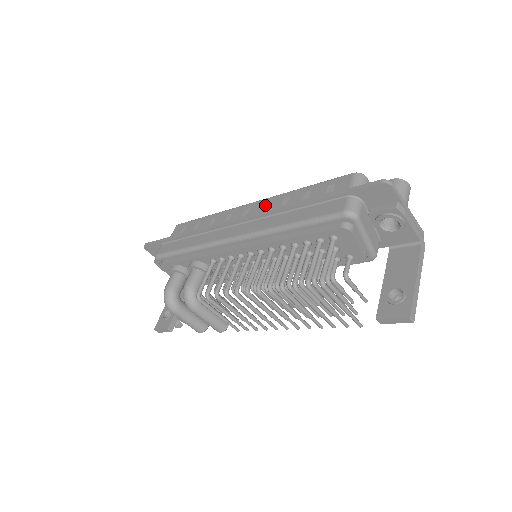
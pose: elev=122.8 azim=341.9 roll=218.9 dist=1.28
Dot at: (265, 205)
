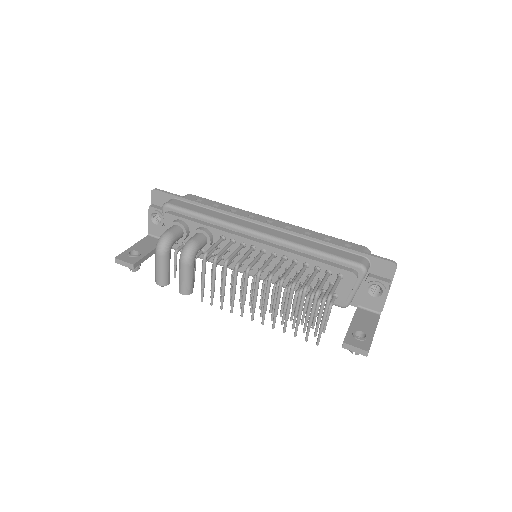
Dot at: (288, 227)
